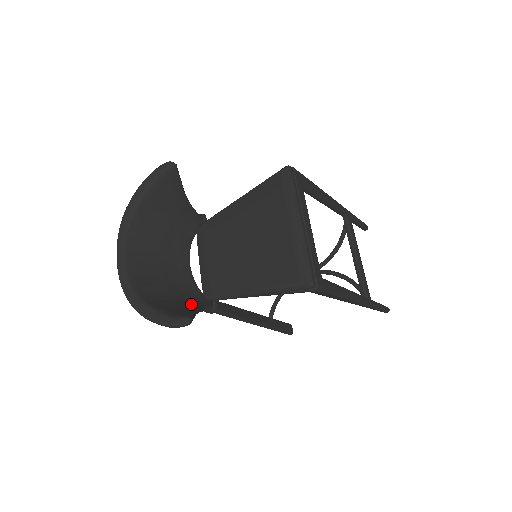
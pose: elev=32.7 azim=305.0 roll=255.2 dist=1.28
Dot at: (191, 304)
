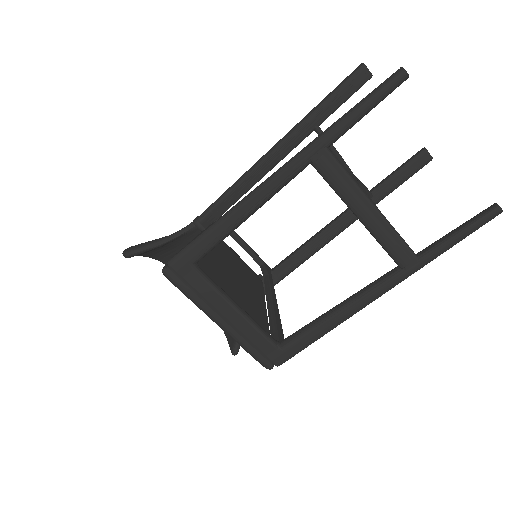
Dot at: occluded
